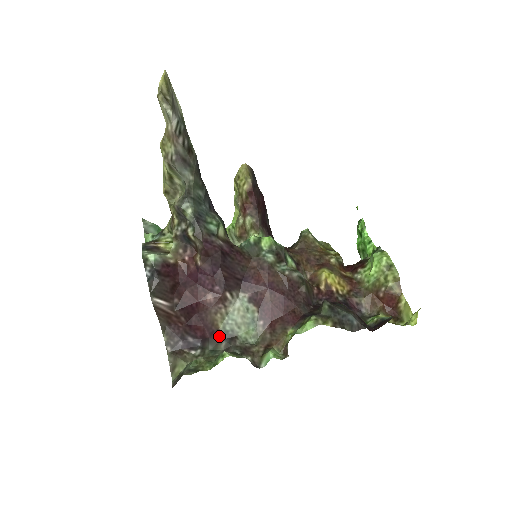
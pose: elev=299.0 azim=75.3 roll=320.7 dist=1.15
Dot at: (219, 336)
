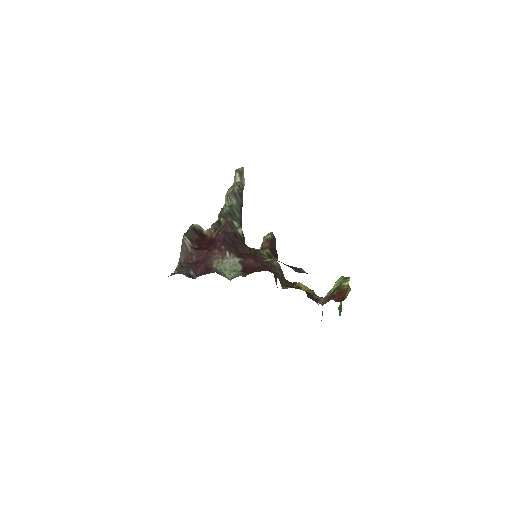
Dot at: (210, 270)
